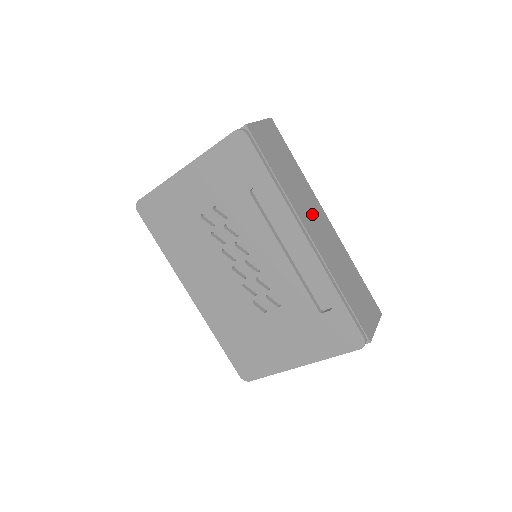
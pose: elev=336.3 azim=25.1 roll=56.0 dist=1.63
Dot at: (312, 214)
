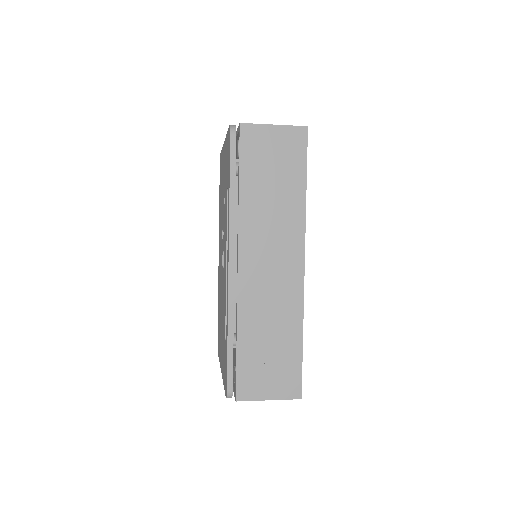
Dot at: (272, 247)
